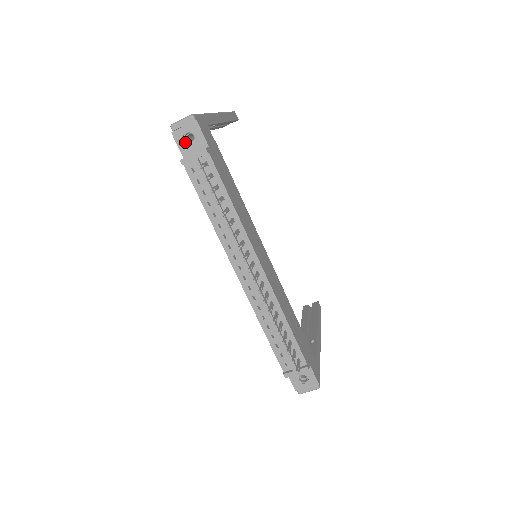
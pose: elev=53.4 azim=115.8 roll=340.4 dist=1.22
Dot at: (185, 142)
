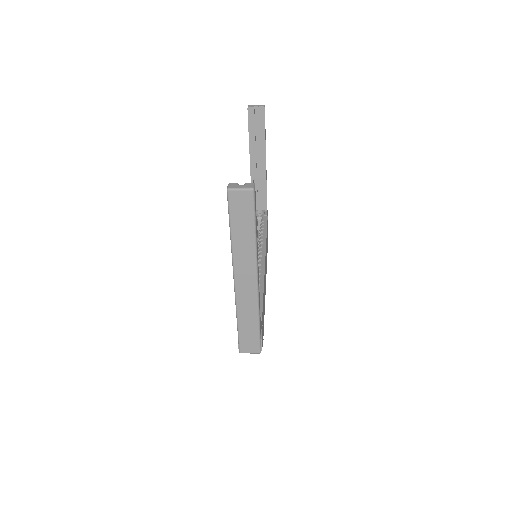
Dot at: occluded
